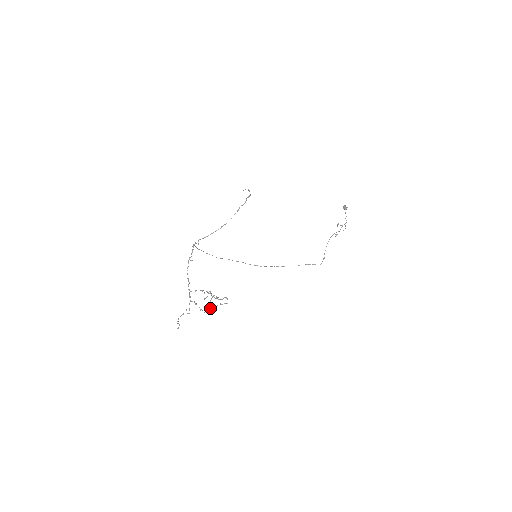
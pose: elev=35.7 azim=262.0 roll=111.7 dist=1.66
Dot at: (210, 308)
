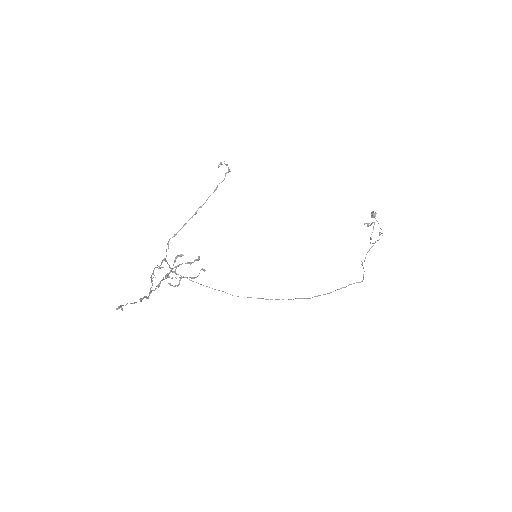
Dot at: (171, 269)
